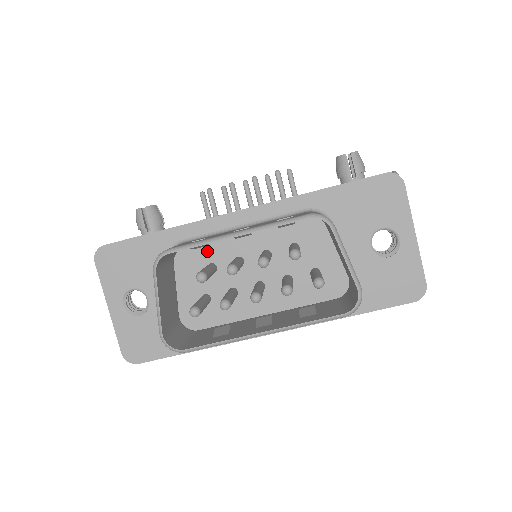
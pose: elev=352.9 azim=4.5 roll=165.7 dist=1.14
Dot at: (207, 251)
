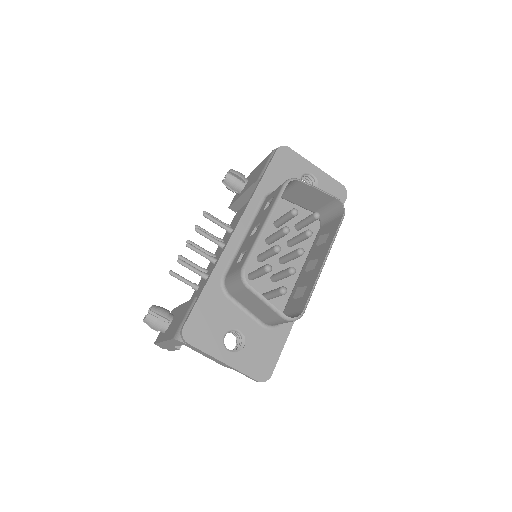
Dot at: occluded
